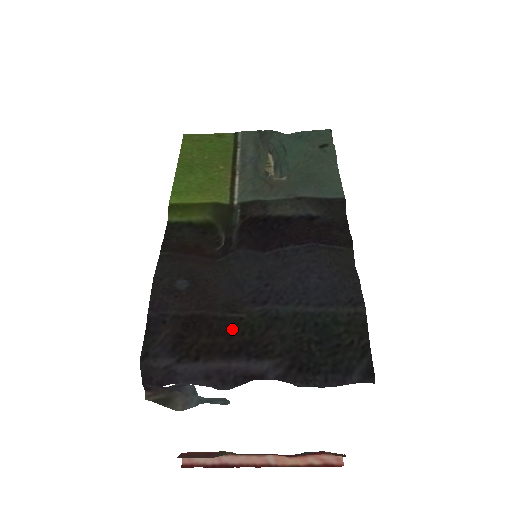
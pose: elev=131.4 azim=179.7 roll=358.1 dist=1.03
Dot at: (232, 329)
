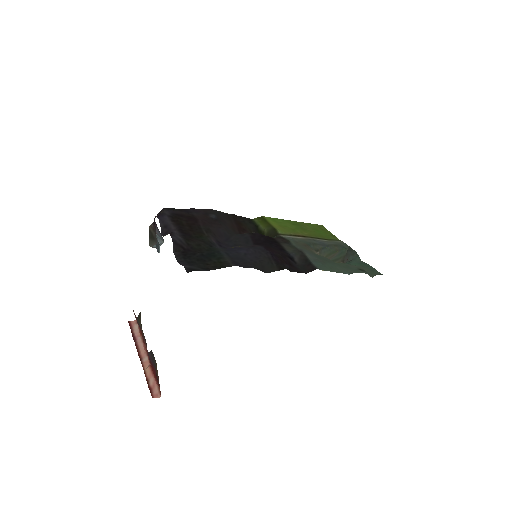
Dot at: (196, 231)
